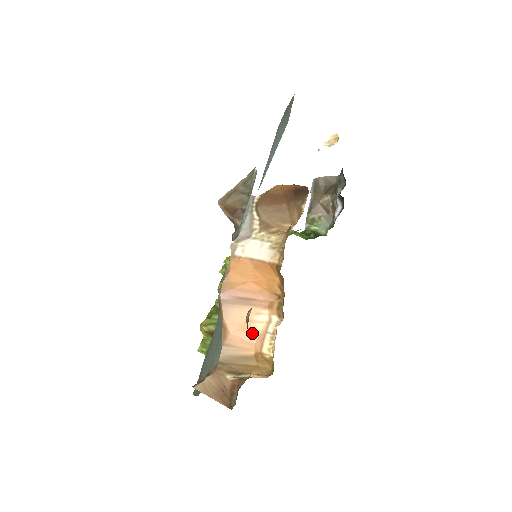
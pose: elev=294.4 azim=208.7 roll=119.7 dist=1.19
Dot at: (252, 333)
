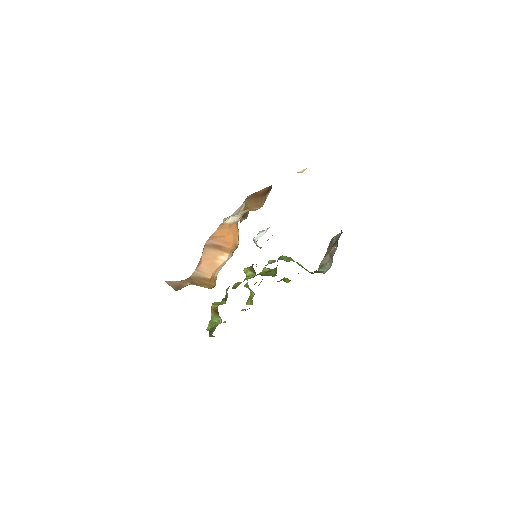
Dot at: (214, 265)
